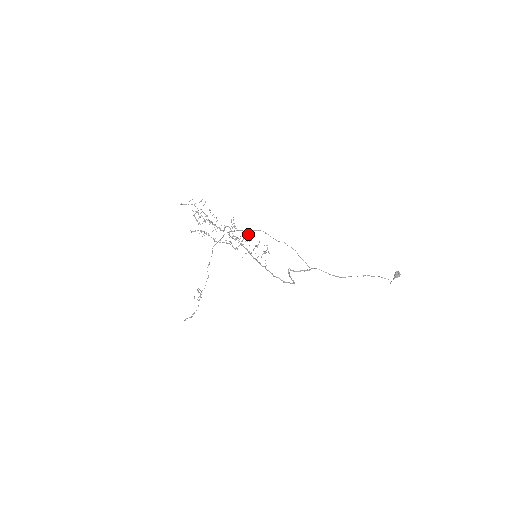
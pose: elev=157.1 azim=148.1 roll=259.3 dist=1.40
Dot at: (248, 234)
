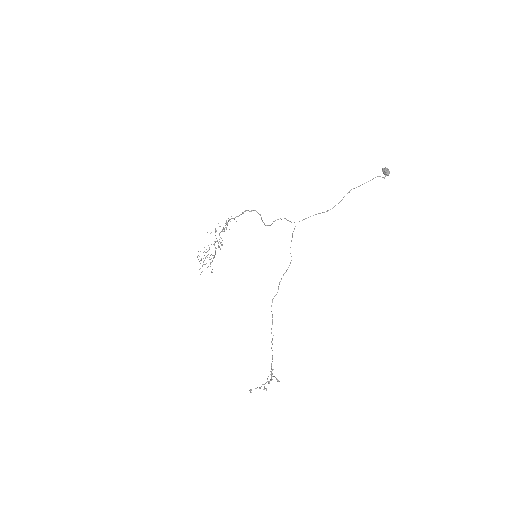
Dot at: occluded
